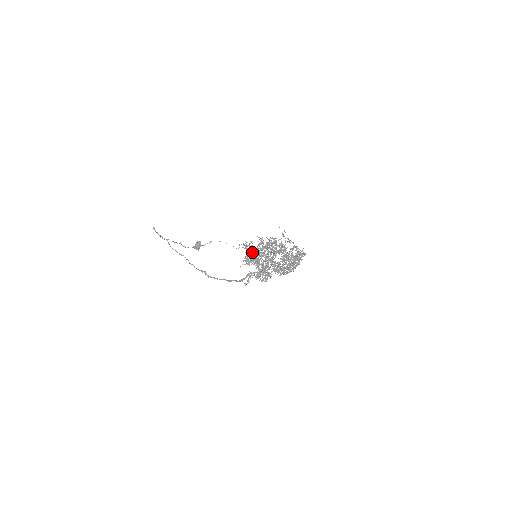
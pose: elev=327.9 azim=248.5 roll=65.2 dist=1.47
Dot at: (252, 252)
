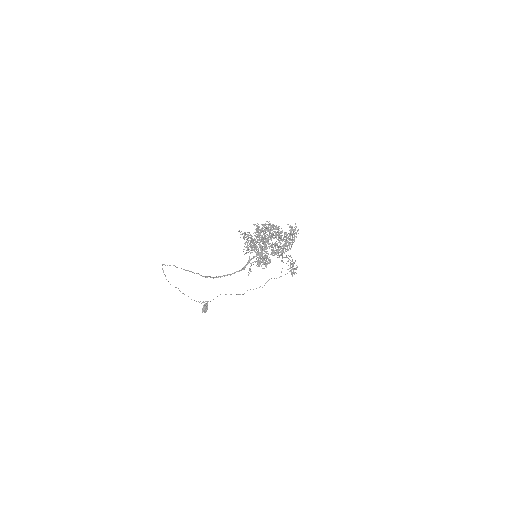
Dot at: occluded
